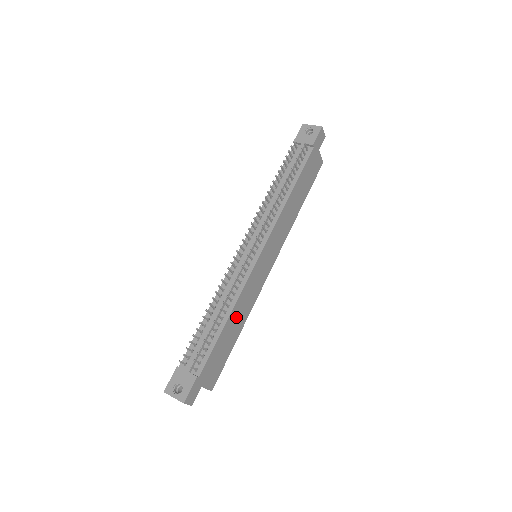
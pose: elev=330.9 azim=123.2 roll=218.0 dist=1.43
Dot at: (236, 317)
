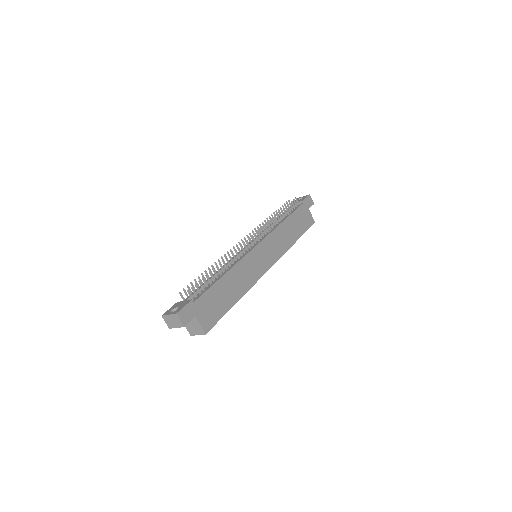
Dot at: (234, 281)
